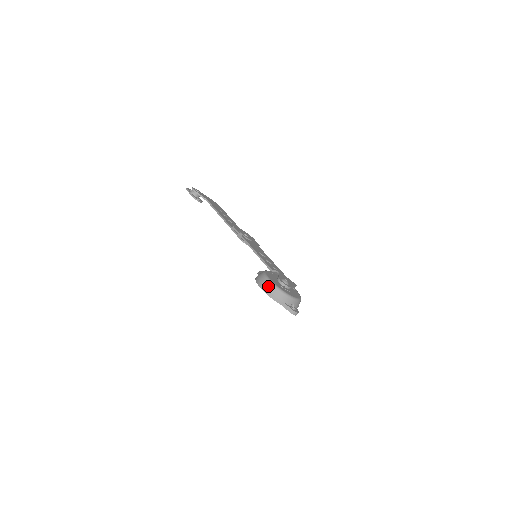
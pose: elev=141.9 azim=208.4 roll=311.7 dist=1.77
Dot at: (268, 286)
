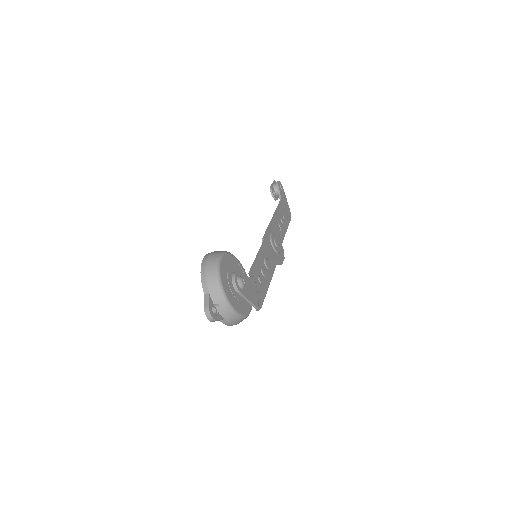
Dot at: (211, 260)
